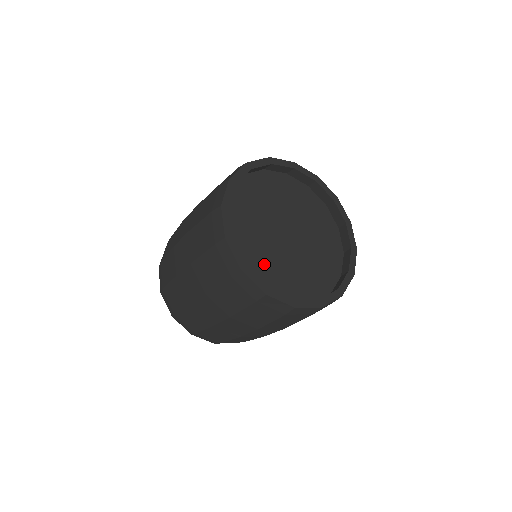
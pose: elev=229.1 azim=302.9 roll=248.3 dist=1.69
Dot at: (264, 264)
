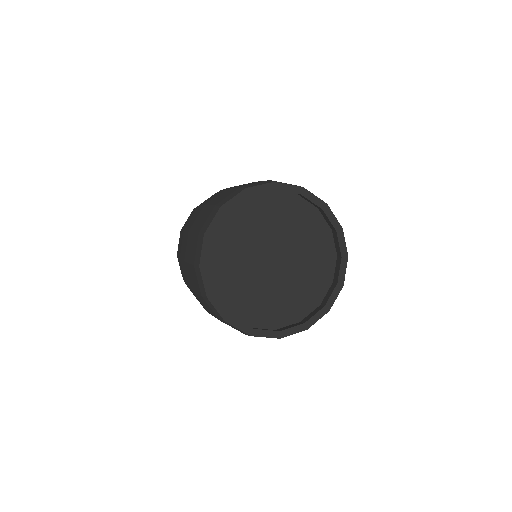
Dot at: (231, 254)
